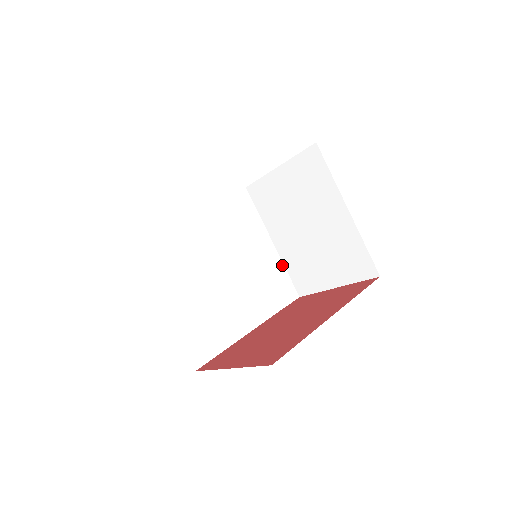
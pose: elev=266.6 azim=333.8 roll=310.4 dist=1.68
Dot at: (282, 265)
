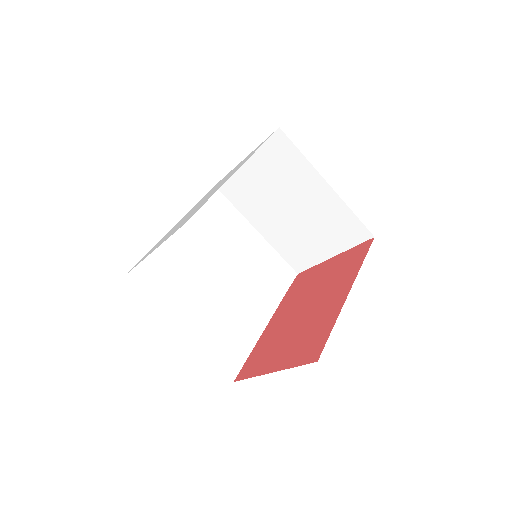
Dot at: (273, 250)
